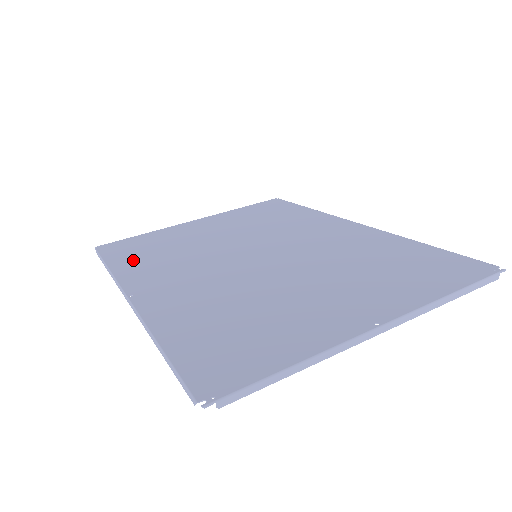
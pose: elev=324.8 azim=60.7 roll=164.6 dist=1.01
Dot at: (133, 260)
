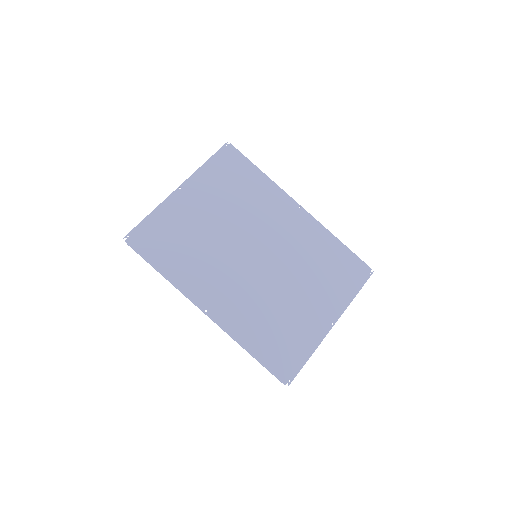
Dot at: (175, 263)
